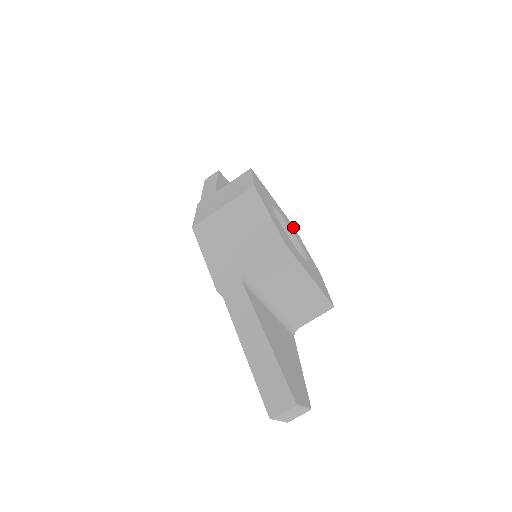
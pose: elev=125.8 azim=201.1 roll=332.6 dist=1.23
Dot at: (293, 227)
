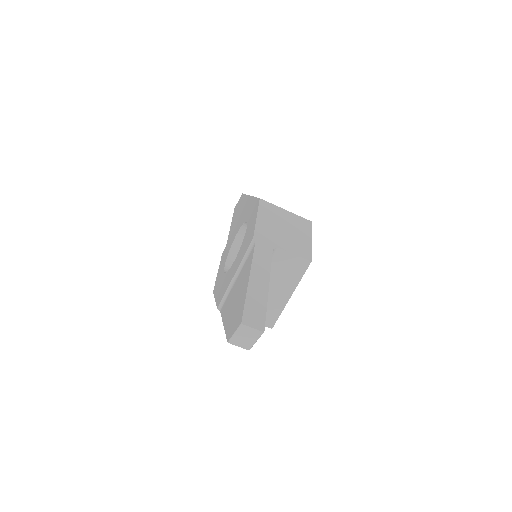
Dot at: occluded
